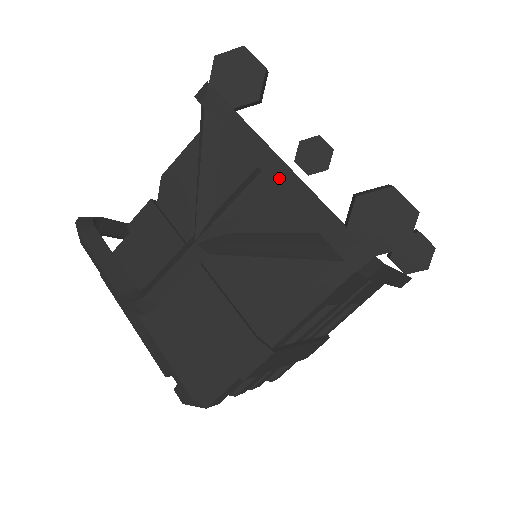
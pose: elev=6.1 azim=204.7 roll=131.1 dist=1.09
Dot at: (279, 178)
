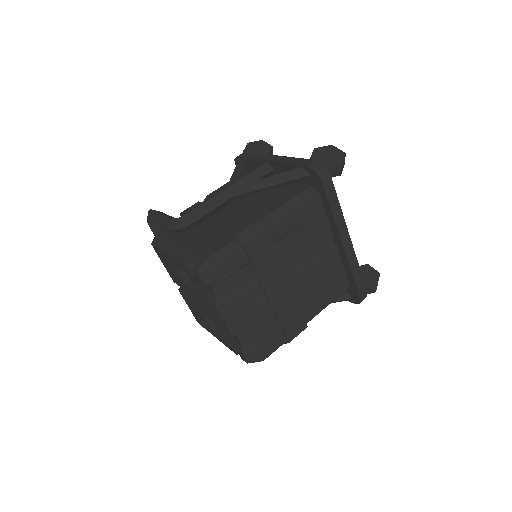
Dot at: (276, 159)
